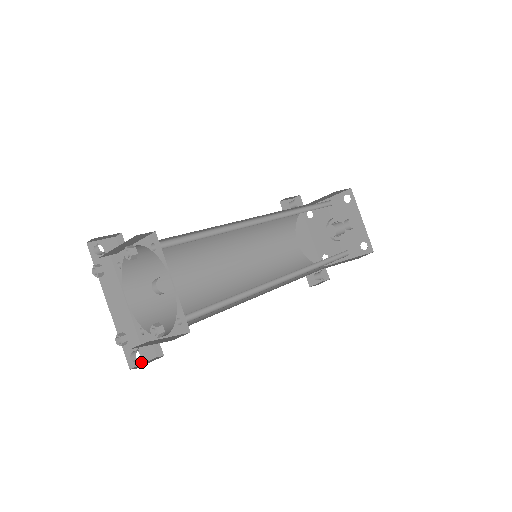
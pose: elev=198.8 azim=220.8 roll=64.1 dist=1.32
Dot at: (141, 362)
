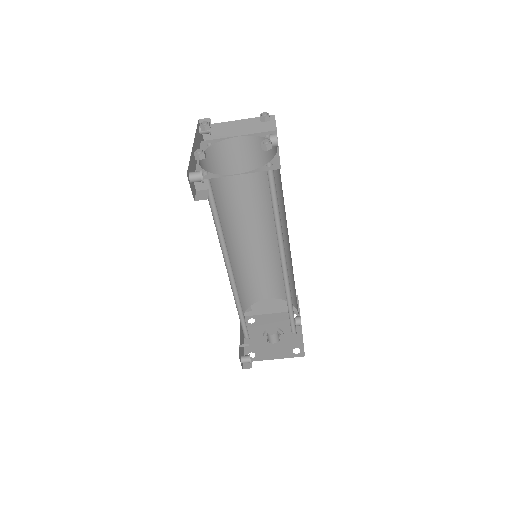
Dot at: (190, 185)
